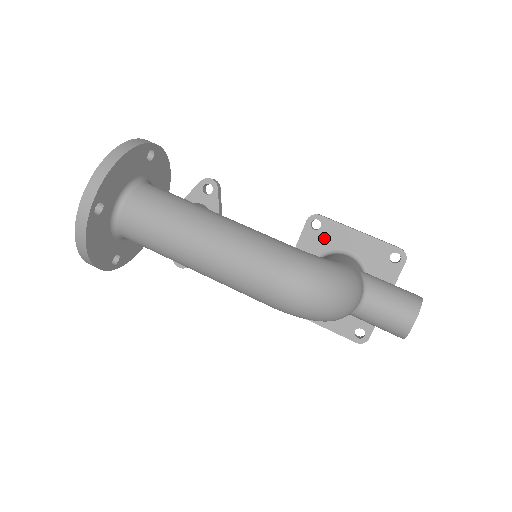
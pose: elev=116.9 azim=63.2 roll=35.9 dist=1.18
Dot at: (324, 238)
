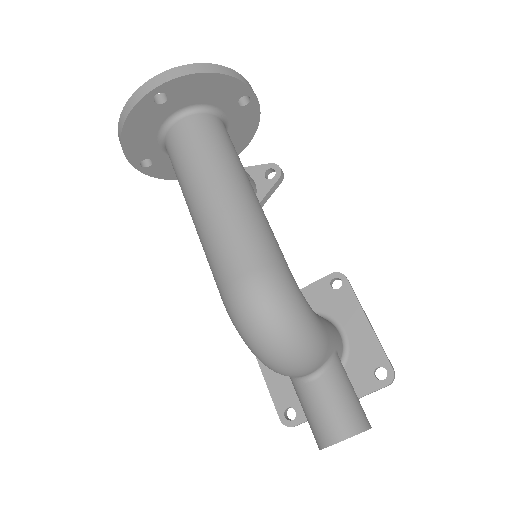
Dot at: (333, 301)
